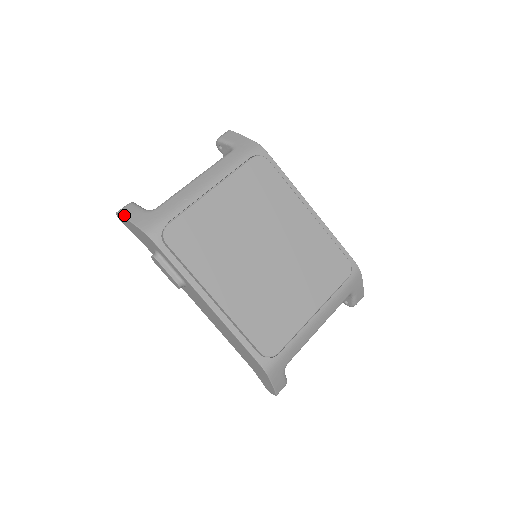
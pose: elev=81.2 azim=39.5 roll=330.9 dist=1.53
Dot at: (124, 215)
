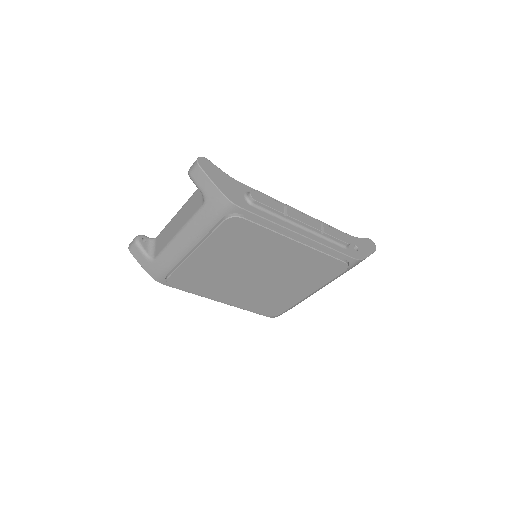
Dot at: (134, 257)
